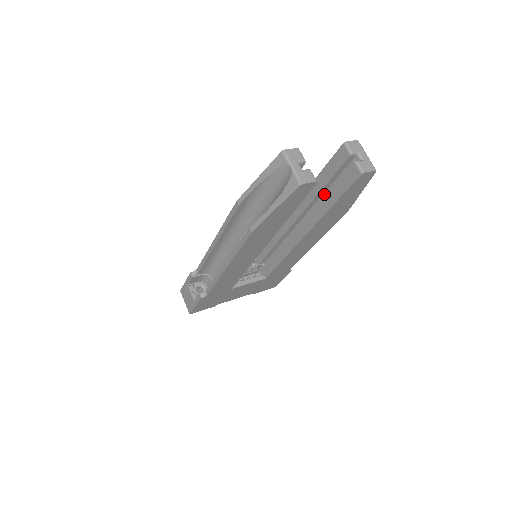
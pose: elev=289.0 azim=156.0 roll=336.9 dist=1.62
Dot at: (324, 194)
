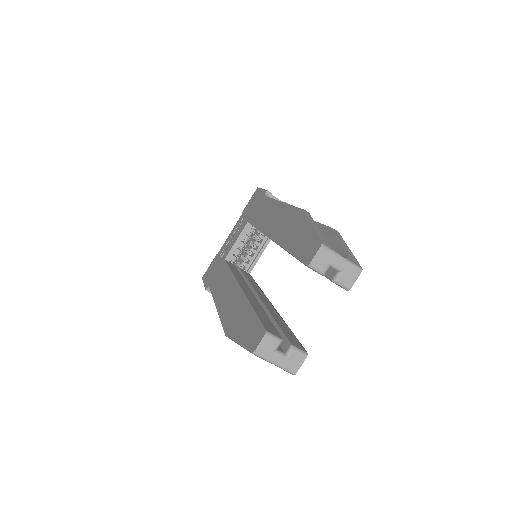
Dot at: occluded
